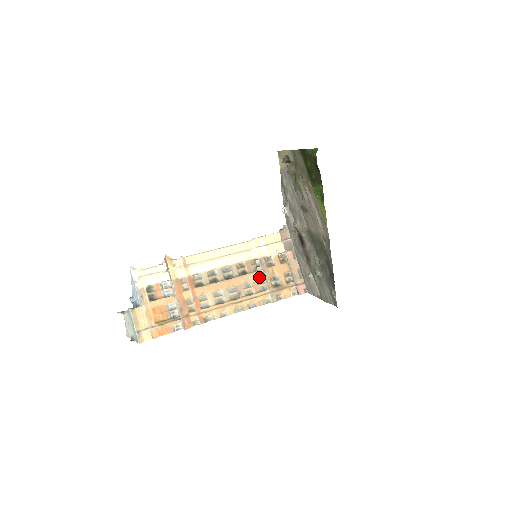
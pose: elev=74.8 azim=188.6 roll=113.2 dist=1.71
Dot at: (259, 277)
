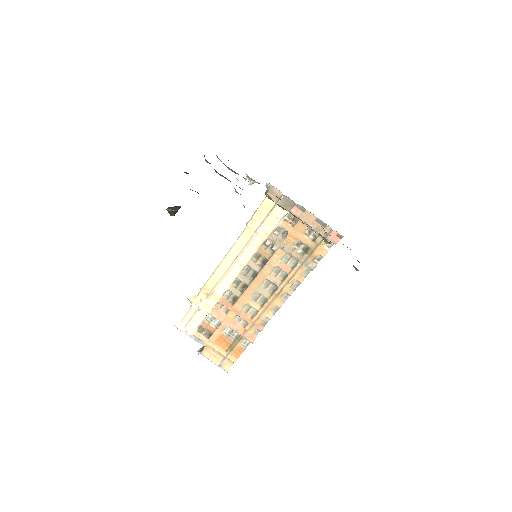
Dot at: (281, 256)
